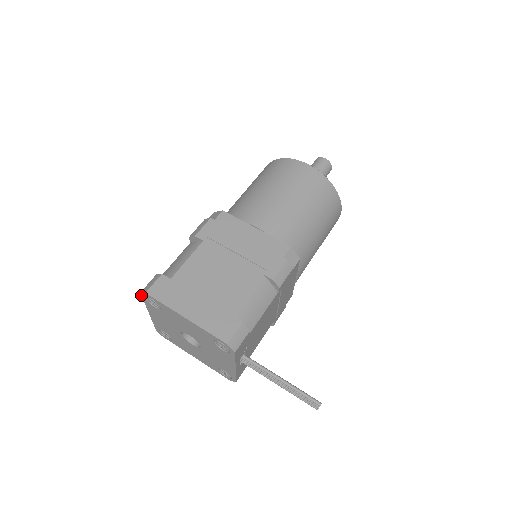
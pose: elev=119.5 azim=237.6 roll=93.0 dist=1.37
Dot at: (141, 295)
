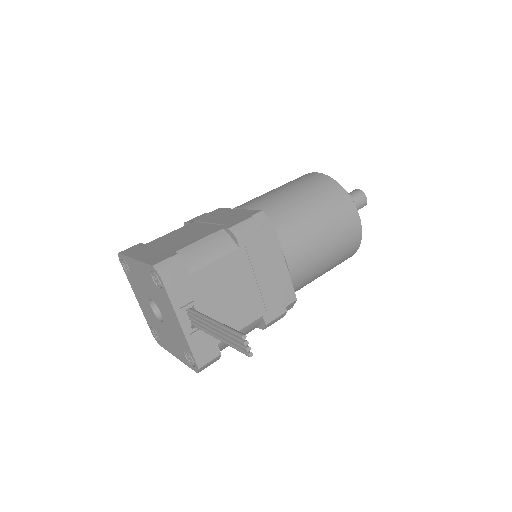
Dot at: (121, 264)
